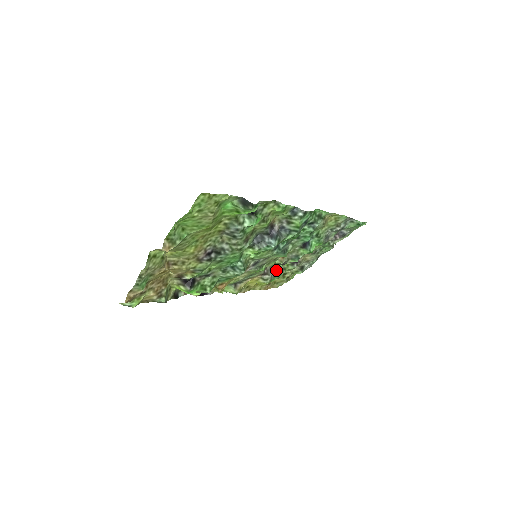
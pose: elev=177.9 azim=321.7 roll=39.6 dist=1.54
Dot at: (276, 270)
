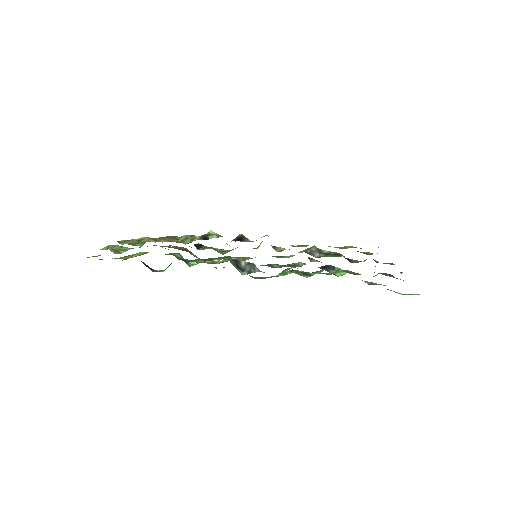
Dot at: (327, 253)
